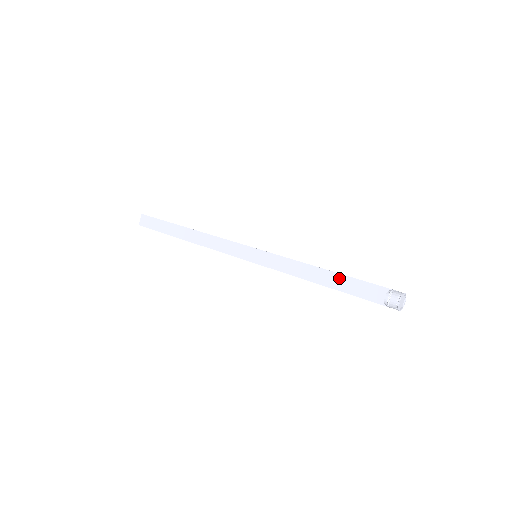
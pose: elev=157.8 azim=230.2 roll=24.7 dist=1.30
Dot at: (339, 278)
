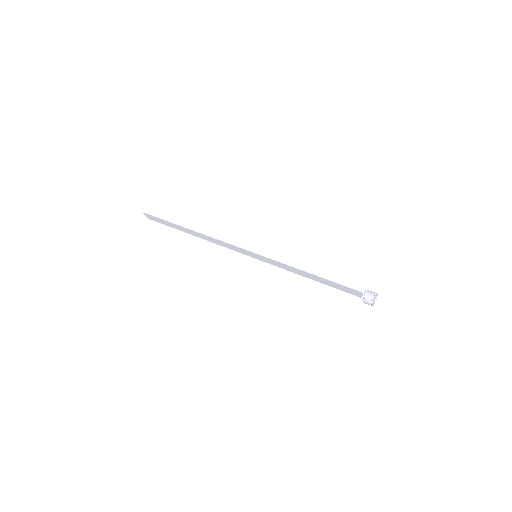
Dot at: (325, 281)
